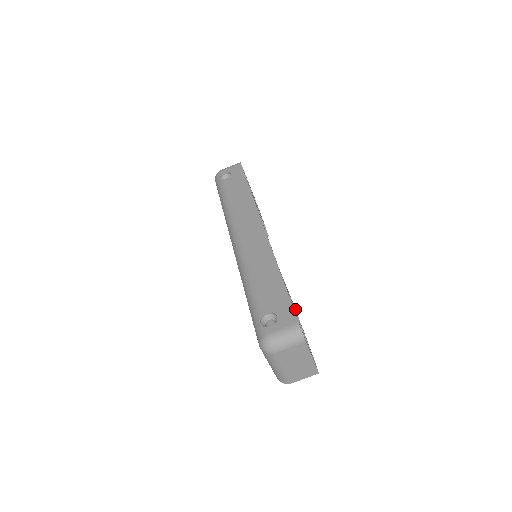
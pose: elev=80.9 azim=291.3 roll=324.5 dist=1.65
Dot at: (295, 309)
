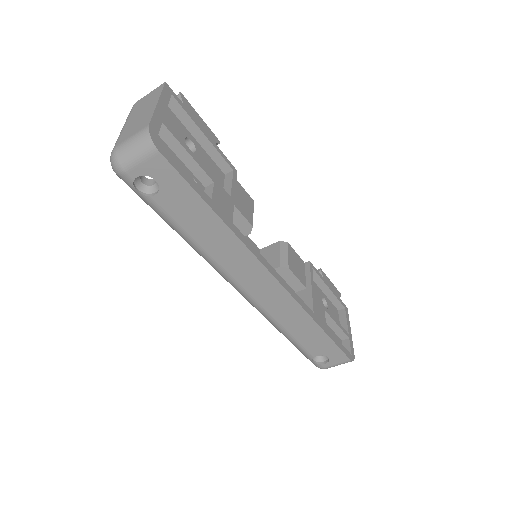
Dot at: (314, 270)
